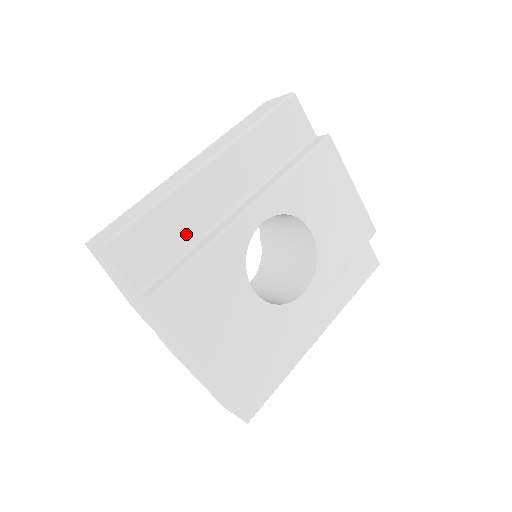
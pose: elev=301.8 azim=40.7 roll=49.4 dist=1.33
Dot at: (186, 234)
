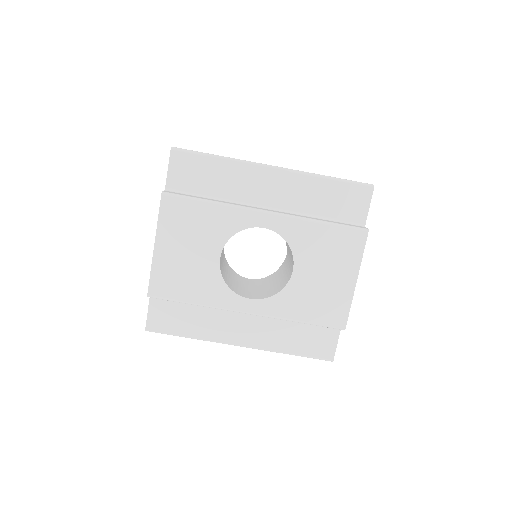
Dot at: (220, 189)
